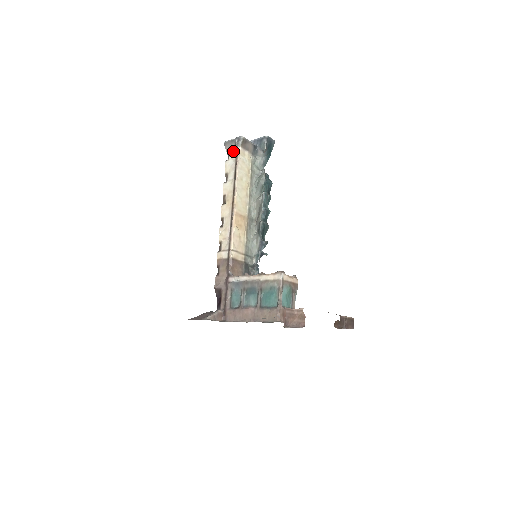
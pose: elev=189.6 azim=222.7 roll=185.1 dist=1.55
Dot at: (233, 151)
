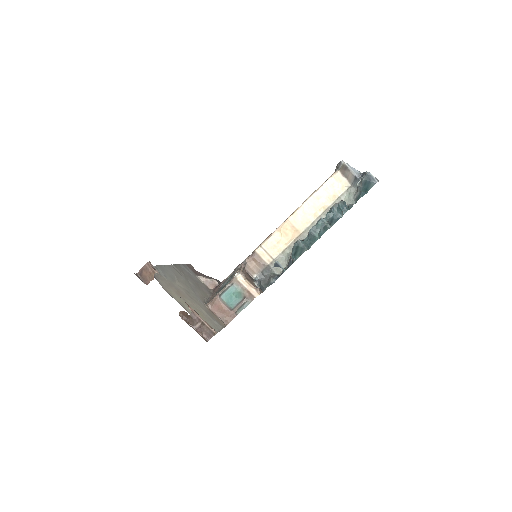
Dot at: occluded
